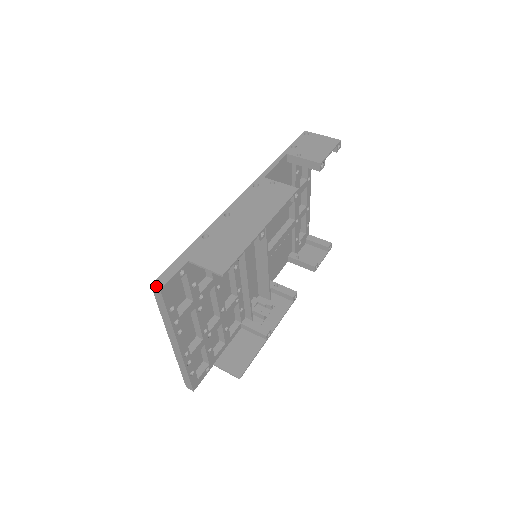
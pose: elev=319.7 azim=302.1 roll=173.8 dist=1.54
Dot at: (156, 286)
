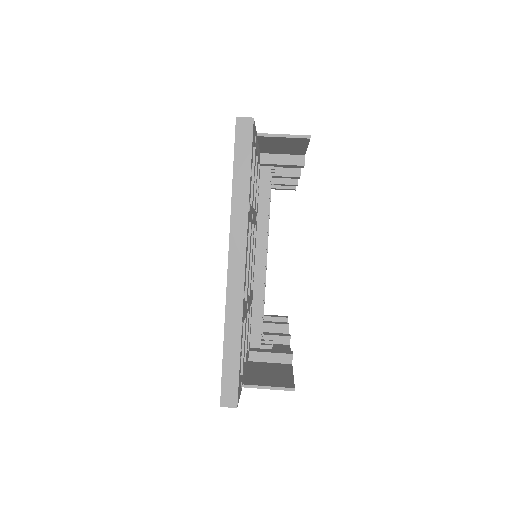
Dot at: (245, 117)
